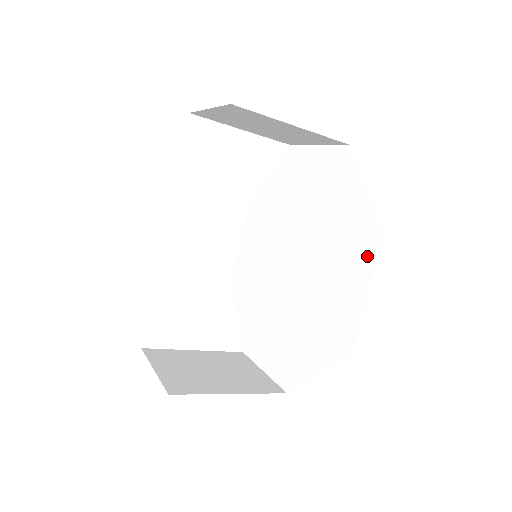
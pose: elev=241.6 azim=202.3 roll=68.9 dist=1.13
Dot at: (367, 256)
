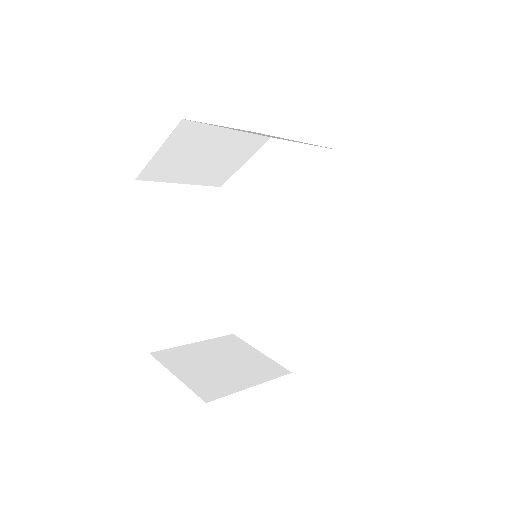
Dot at: (373, 261)
